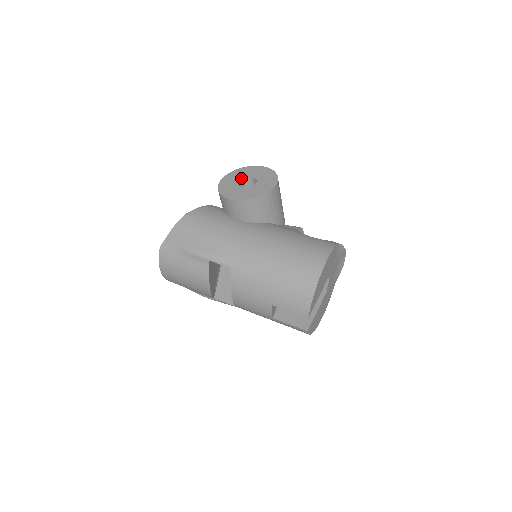
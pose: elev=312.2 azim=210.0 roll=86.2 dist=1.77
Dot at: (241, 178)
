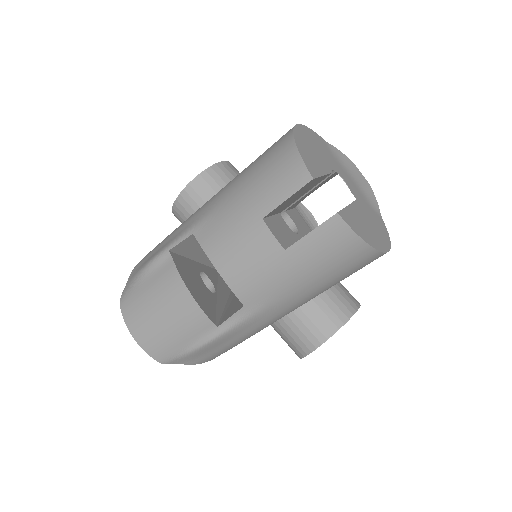
Dot at: occluded
